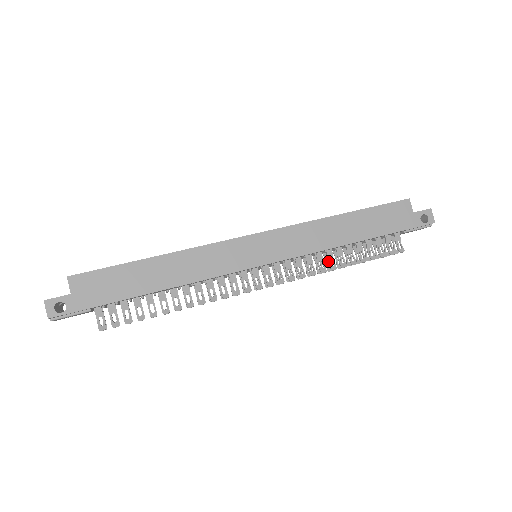
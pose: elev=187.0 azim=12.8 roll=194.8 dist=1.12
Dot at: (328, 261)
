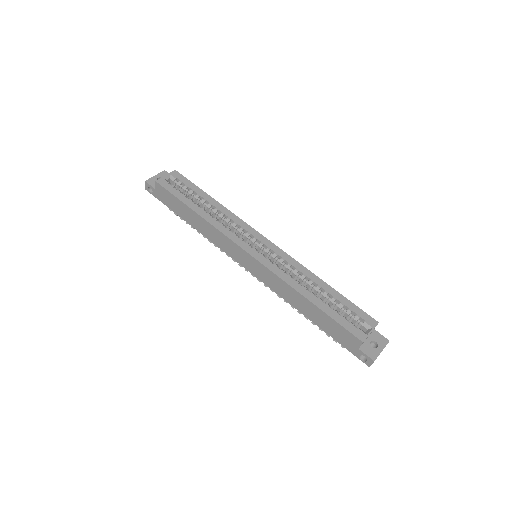
Dot at: occluded
